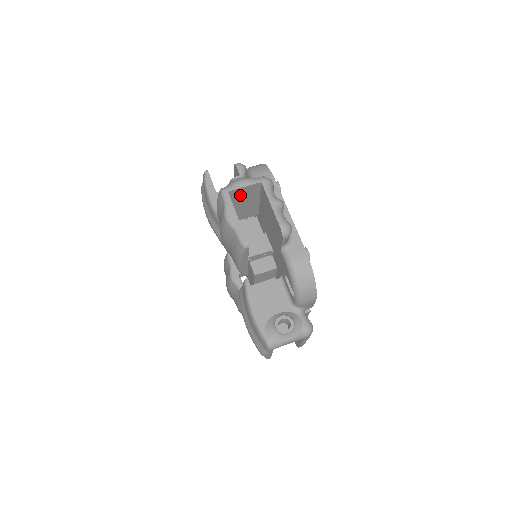
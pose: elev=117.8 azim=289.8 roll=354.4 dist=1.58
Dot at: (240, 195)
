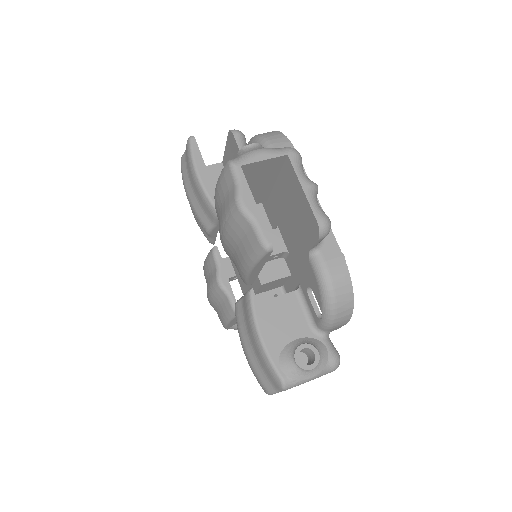
Dot at: (254, 172)
